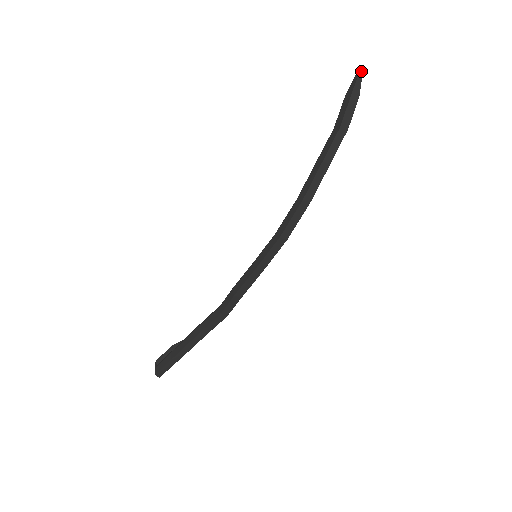
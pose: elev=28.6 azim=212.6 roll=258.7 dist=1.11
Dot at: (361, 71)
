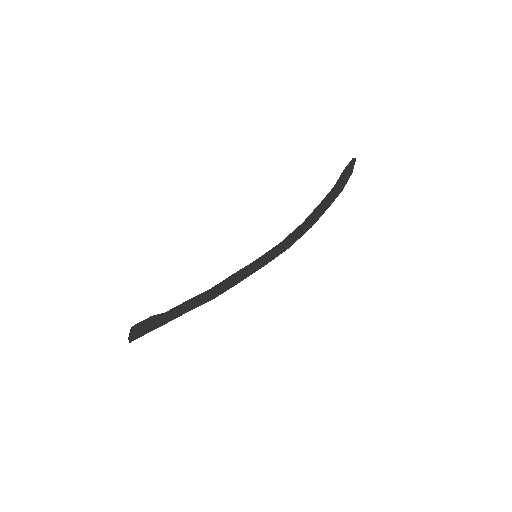
Dot at: (355, 159)
